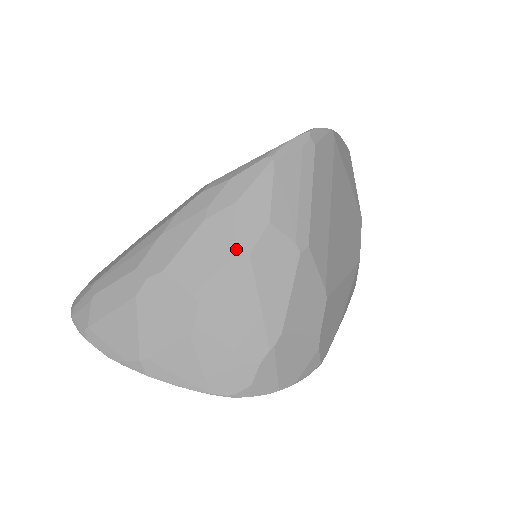
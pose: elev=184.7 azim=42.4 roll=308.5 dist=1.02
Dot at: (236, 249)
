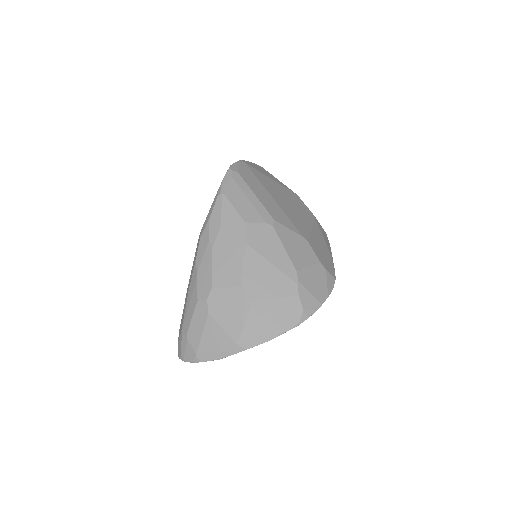
Dot at: (239, 248)
